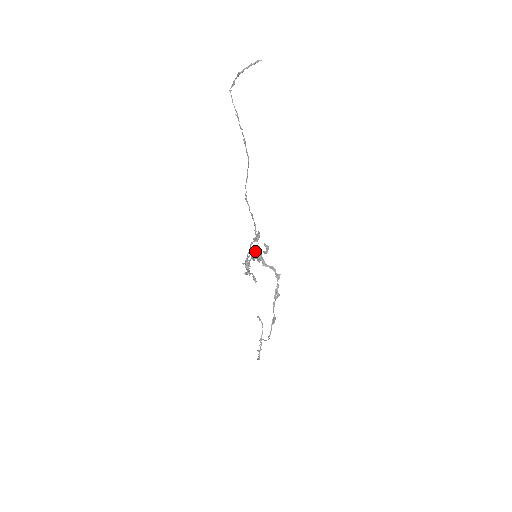
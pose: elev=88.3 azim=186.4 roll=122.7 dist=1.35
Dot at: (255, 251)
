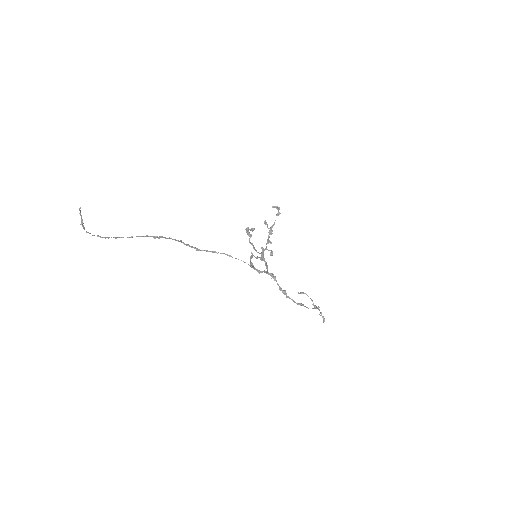
Dot at: (267, 225)
